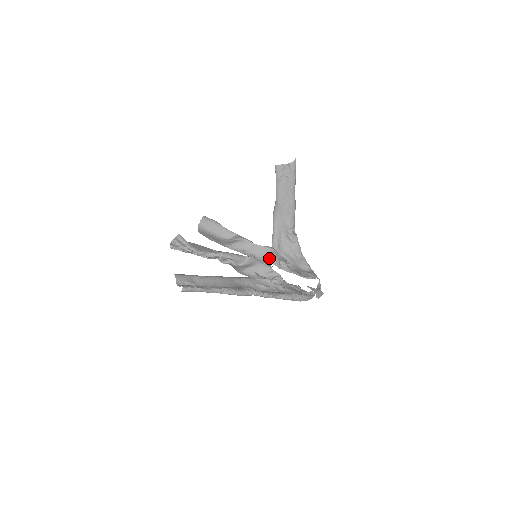
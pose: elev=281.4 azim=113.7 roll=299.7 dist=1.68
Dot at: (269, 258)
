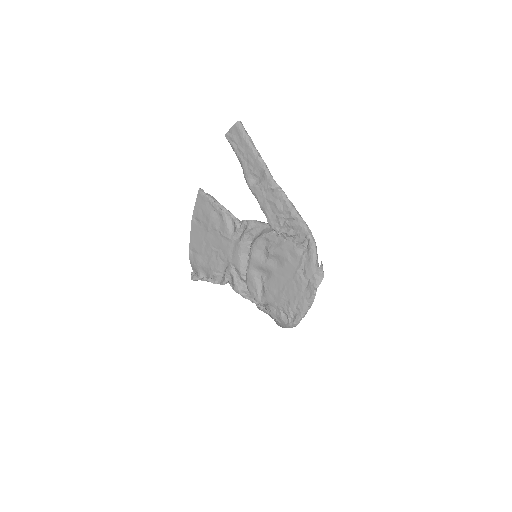
Dot at: (260, 282)
